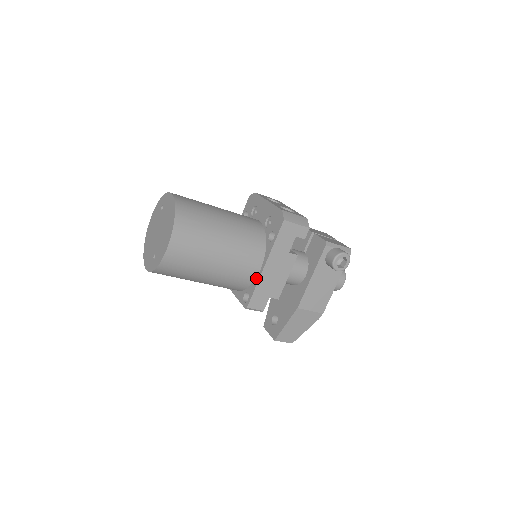
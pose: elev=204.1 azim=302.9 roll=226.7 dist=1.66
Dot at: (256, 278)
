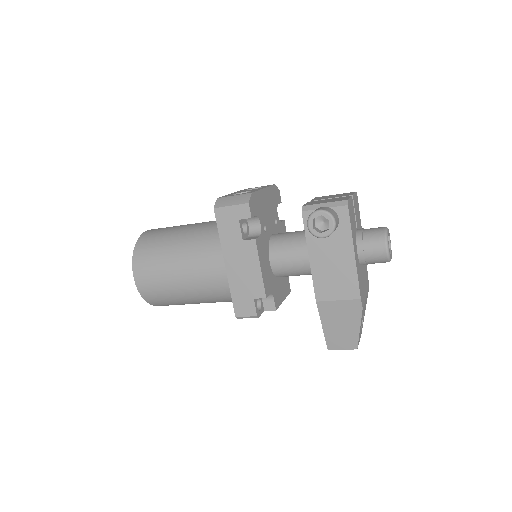
Dot at: occluded
